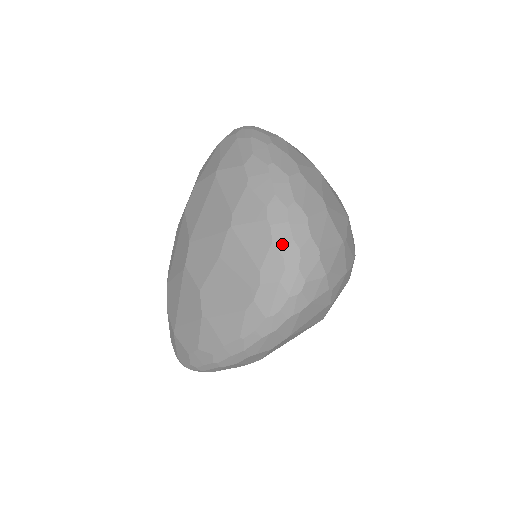
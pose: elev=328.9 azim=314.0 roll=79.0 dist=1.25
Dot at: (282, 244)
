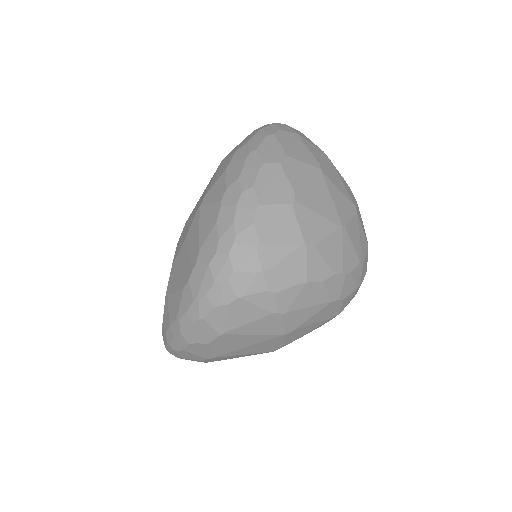
Dot at: (223, 226)
